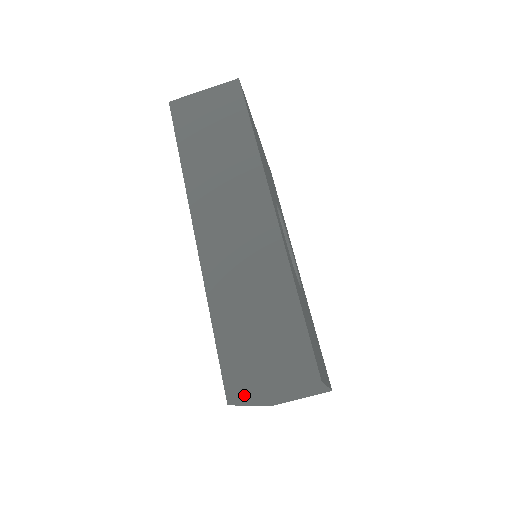
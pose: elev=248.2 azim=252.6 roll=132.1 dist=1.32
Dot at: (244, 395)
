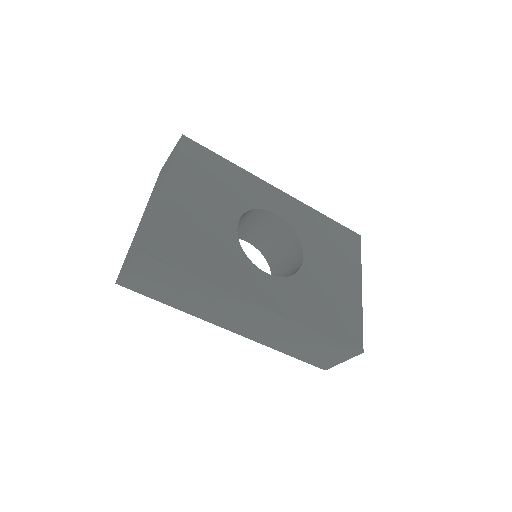
Dot at: (330, 366)
